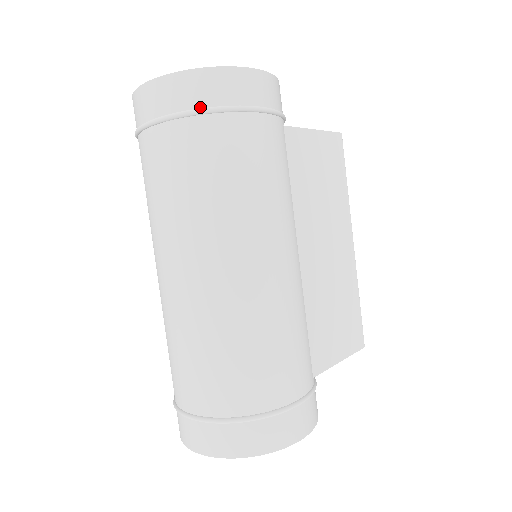
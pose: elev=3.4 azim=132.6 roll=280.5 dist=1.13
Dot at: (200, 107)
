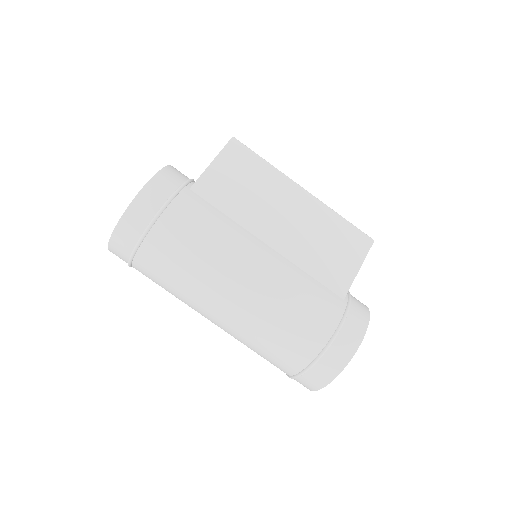
Dot at: (138, 239)
